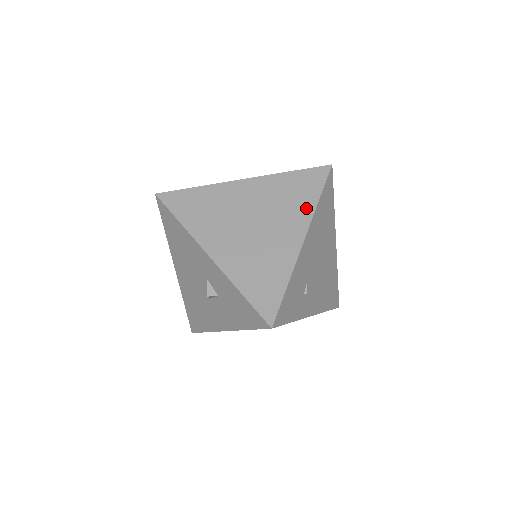
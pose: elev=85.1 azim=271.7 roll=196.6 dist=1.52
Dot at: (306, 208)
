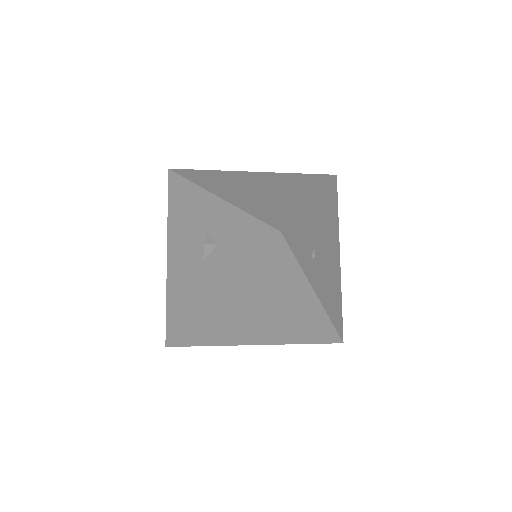
Dot at: (314, 187)
